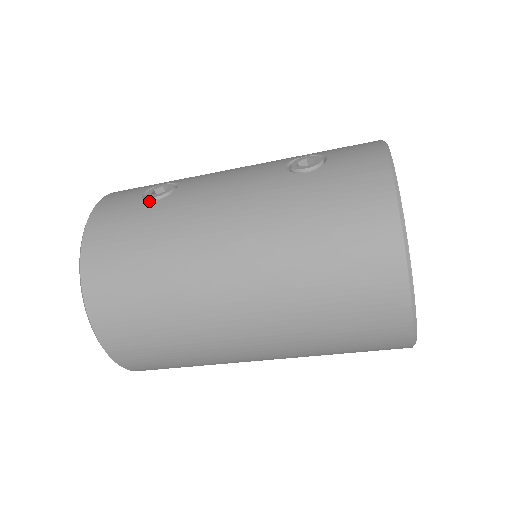
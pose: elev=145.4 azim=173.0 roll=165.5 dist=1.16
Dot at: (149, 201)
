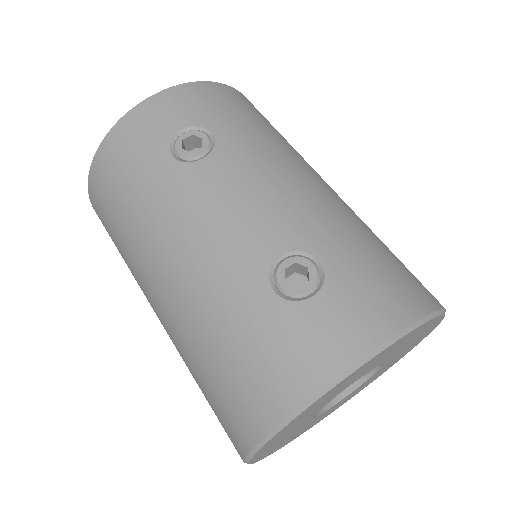
Dot at: (170, 150)
